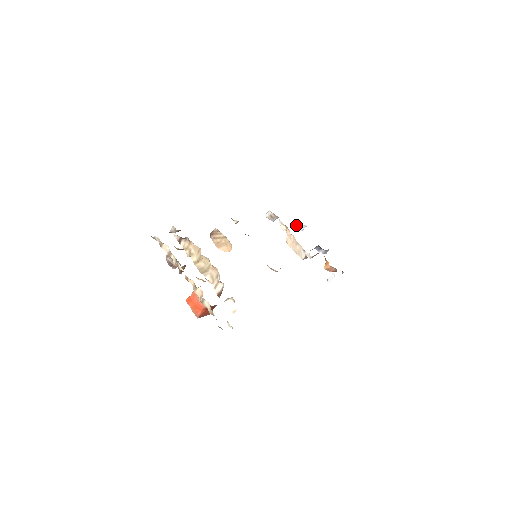
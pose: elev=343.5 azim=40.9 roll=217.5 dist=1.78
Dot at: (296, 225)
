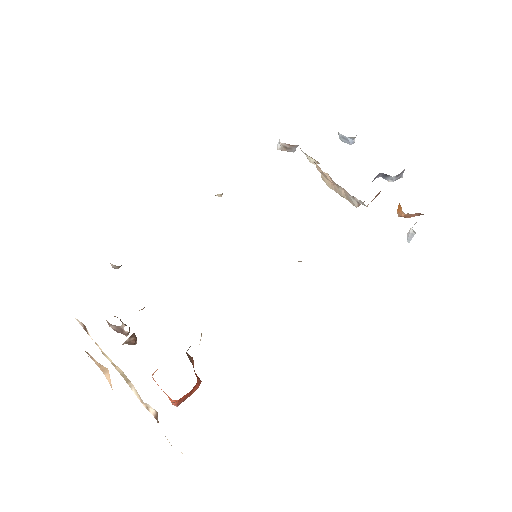
Dot at: (339, 138)
